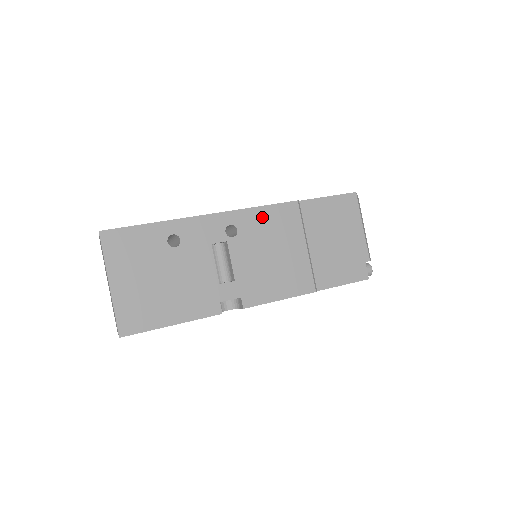
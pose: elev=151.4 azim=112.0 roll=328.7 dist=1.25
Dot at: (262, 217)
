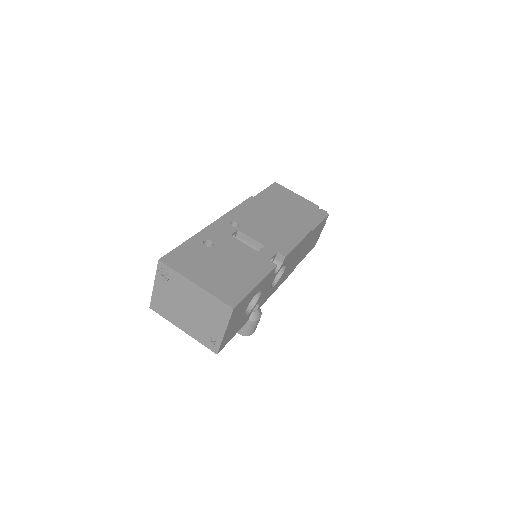
Dot at: (243, 211)
